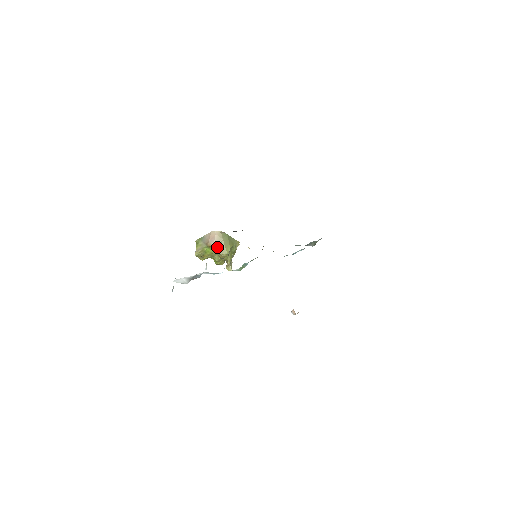
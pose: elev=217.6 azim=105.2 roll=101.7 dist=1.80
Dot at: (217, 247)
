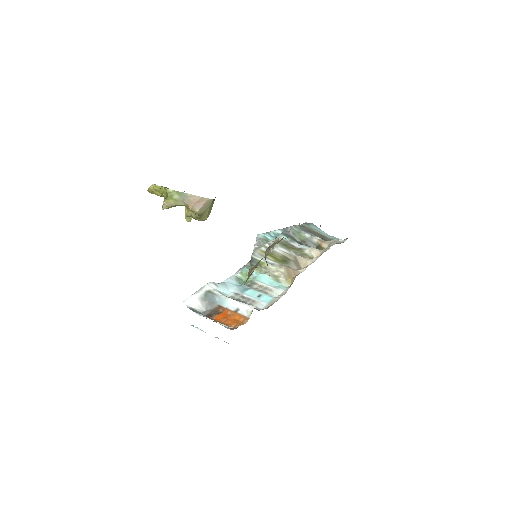
Dot at: (200, 214)
